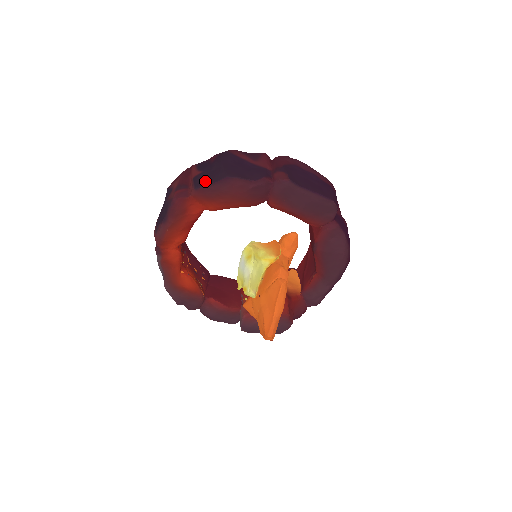
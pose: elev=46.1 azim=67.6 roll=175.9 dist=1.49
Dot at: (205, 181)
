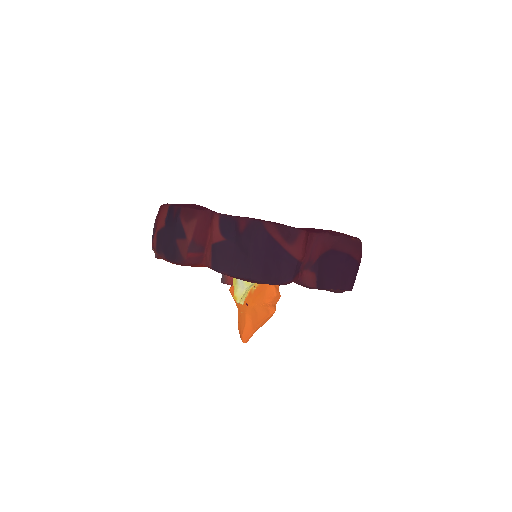
Dot at: (226, 266)
